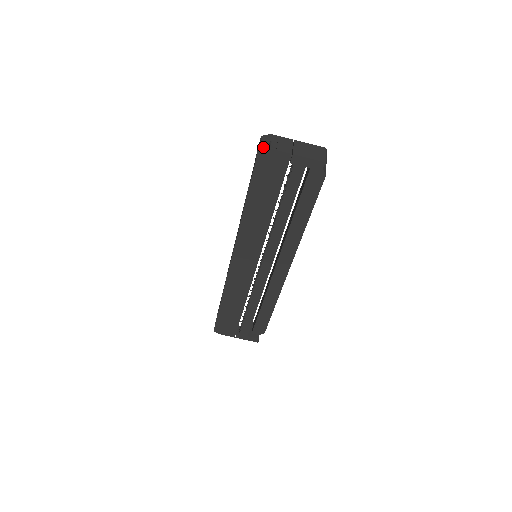
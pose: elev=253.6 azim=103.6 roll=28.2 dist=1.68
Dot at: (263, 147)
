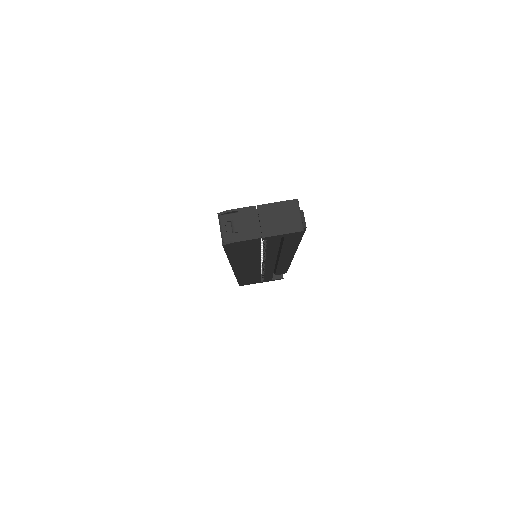
Dot at: (226, 238)
